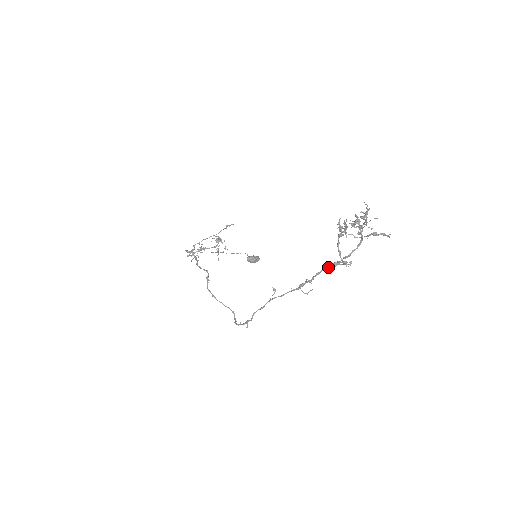
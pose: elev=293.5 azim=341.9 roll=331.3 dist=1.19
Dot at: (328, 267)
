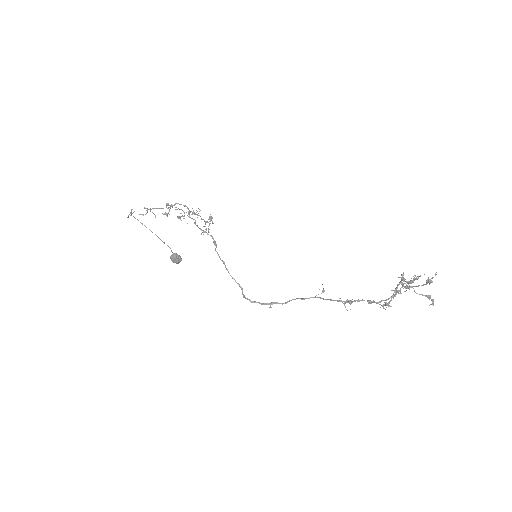
Dot at: (369, 300)
